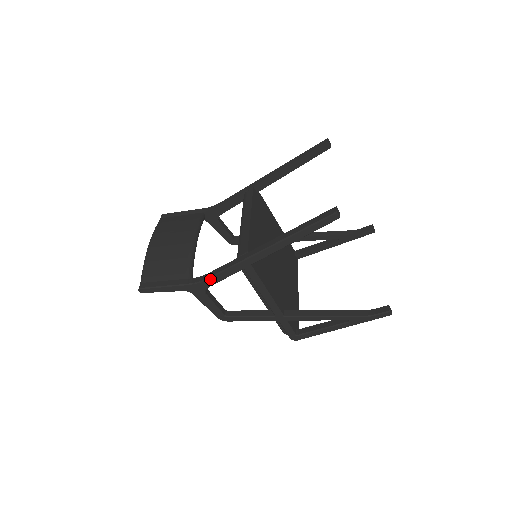
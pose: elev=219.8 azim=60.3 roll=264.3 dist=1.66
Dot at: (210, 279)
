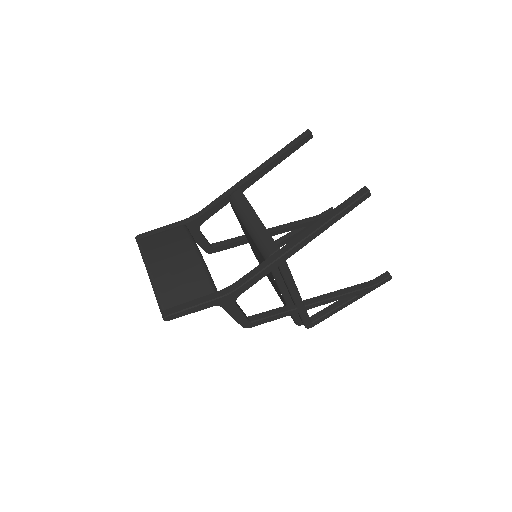
Dot at: (244, 286)
